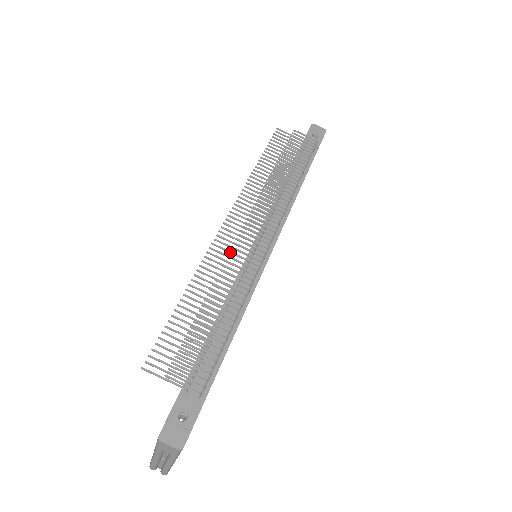
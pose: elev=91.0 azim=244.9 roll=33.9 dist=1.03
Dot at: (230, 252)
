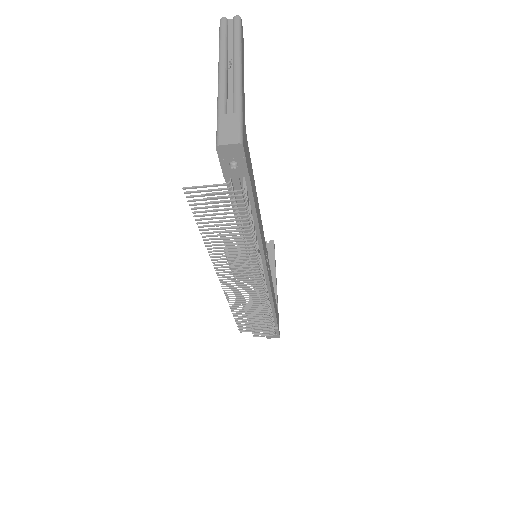
Dot at: (241, 299)
